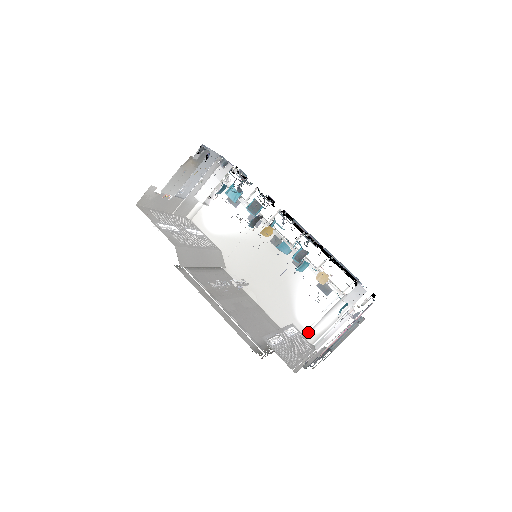
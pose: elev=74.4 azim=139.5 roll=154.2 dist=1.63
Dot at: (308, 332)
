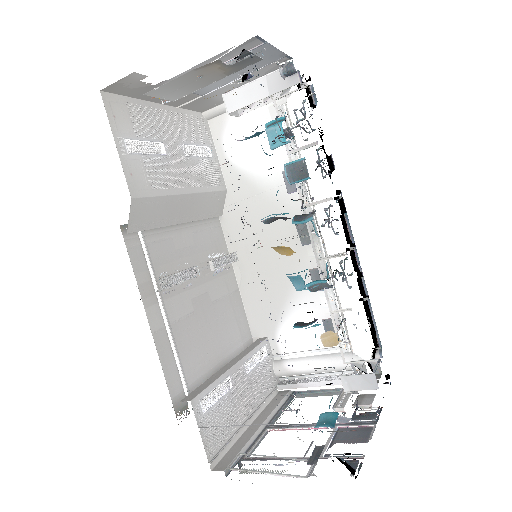
Dot at: (281, 360)
